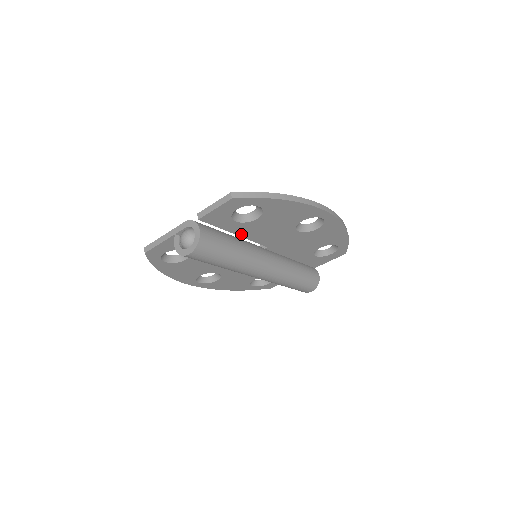
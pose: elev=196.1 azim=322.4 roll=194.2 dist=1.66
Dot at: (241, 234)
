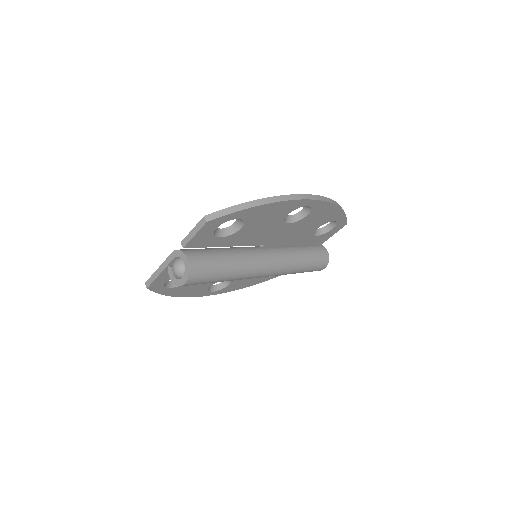
Dot at: (232, 244)
